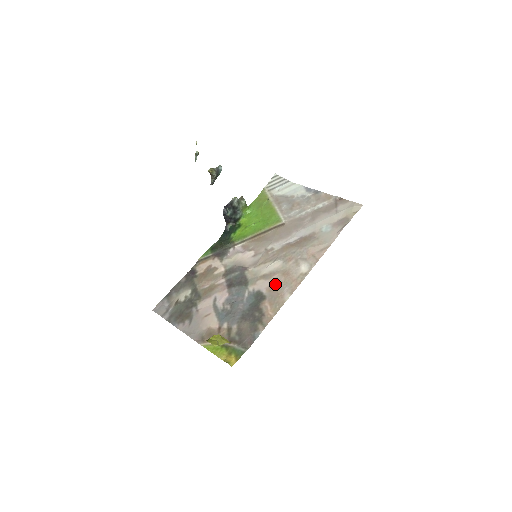
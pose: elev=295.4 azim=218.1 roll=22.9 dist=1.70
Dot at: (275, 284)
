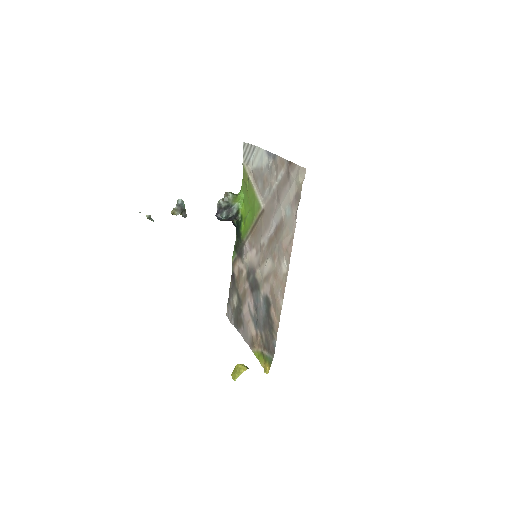
Dot at: (272, 288)
